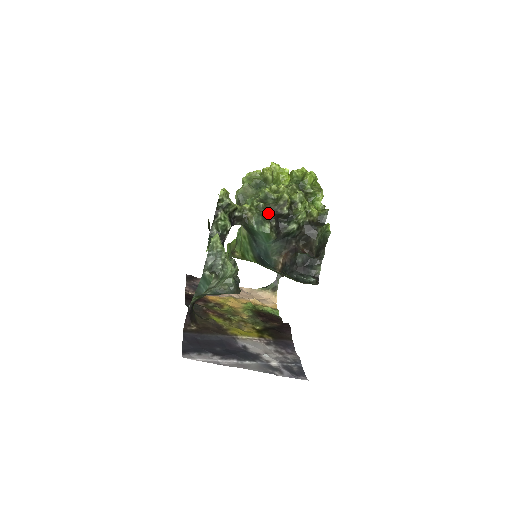
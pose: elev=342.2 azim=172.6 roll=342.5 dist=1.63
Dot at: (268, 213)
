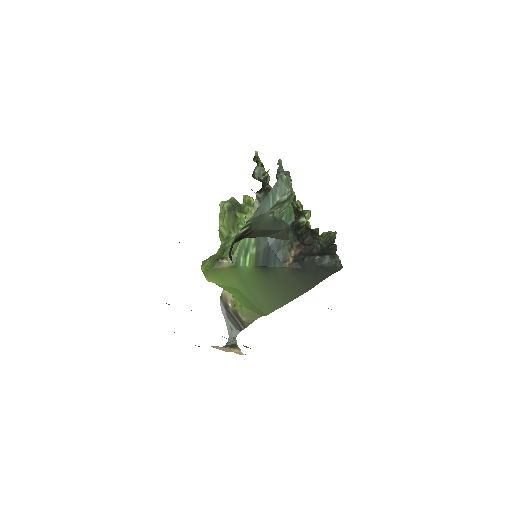
Dot at: occluded
